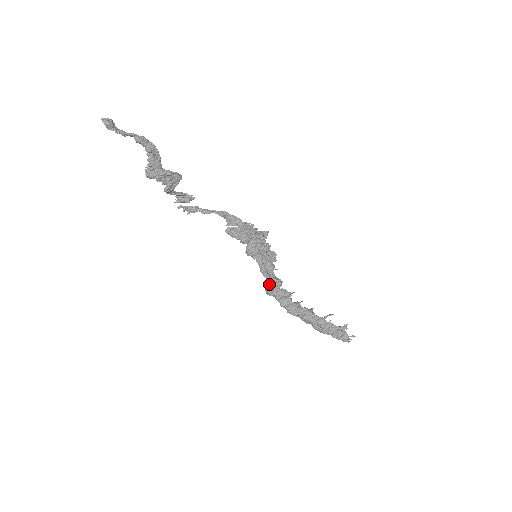
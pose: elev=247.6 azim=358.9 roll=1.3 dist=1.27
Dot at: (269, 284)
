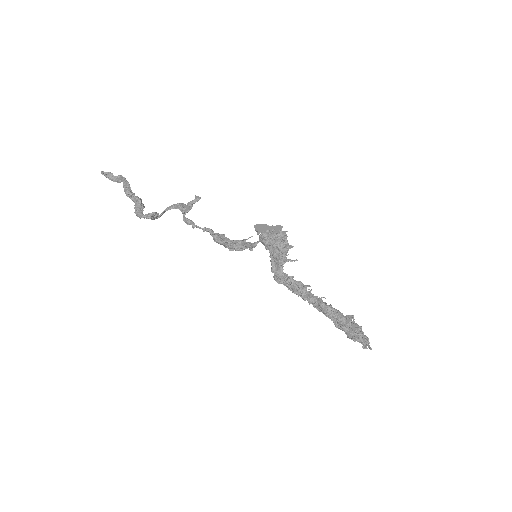
Dot at: (276, 278)
